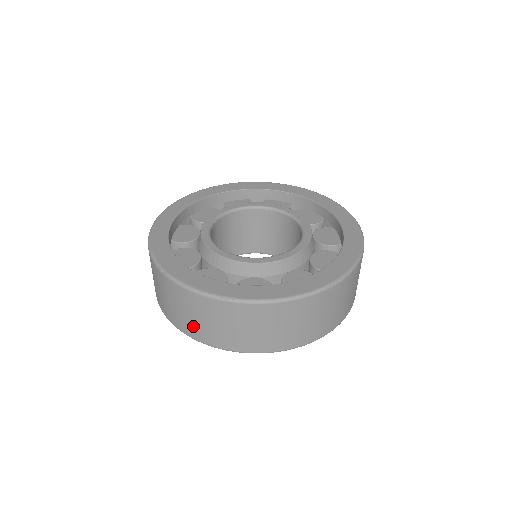
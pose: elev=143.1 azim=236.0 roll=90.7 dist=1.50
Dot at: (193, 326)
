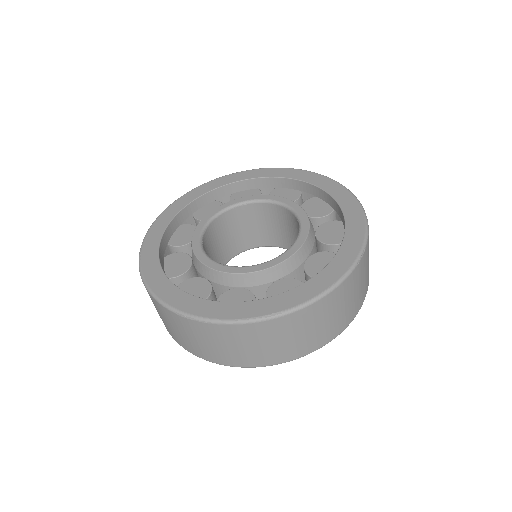
Dot at: (240, 356)
